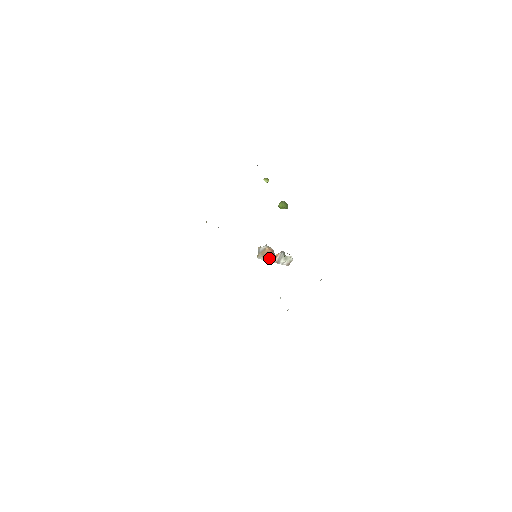
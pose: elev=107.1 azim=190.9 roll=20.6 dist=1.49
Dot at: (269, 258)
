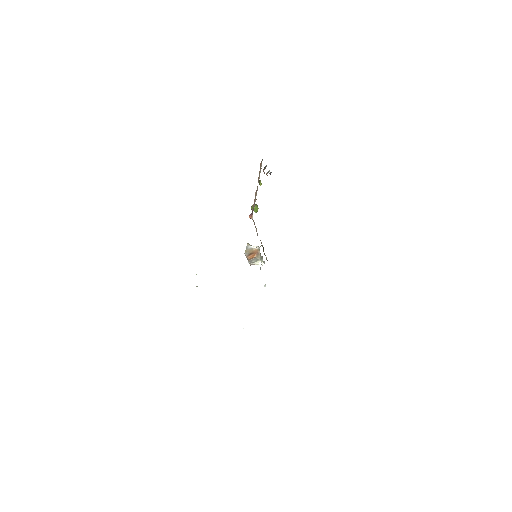
Dot at: (250, 256)
